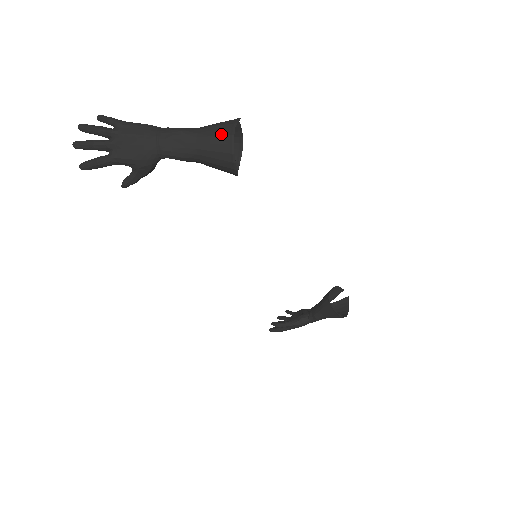
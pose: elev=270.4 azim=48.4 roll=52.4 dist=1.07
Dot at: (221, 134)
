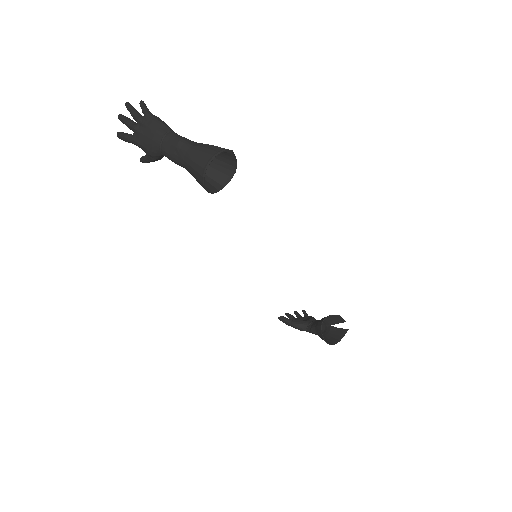
Dot at: (203, 157)
